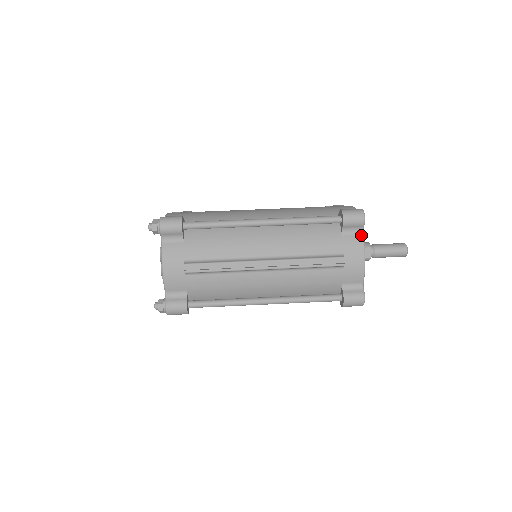
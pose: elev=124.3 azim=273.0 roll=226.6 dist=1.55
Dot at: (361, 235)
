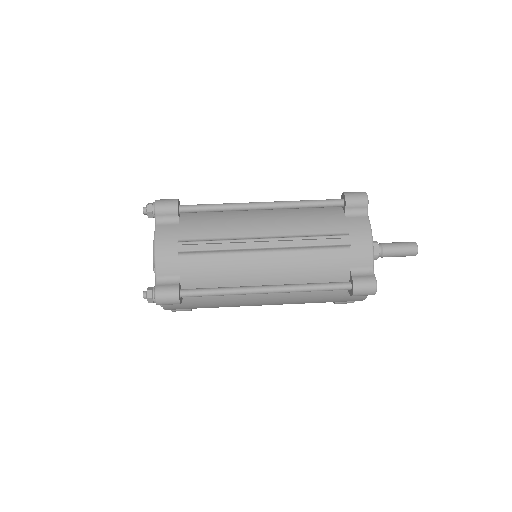
Dot at: (366, 216)
